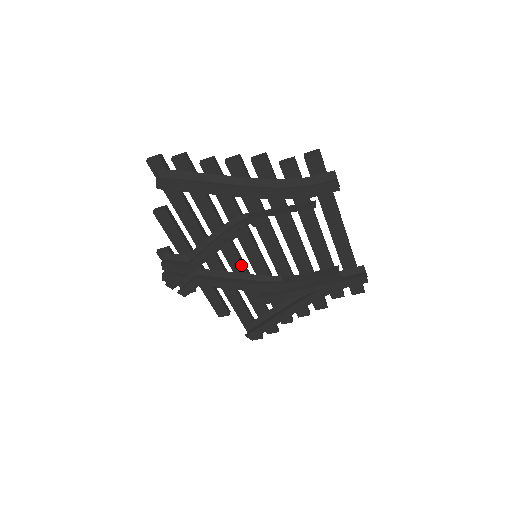
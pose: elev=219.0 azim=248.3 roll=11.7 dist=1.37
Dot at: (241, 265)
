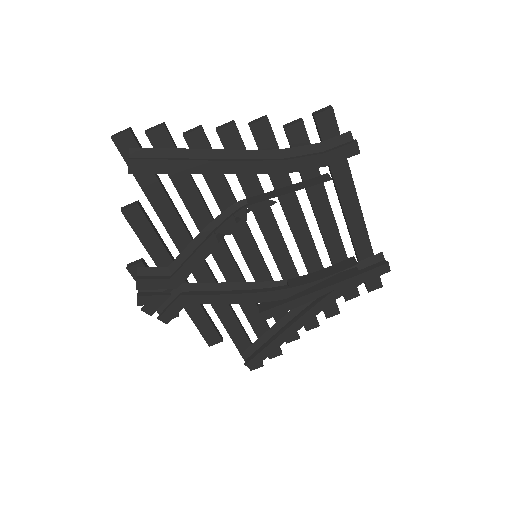
Dot at: (237, 271)
